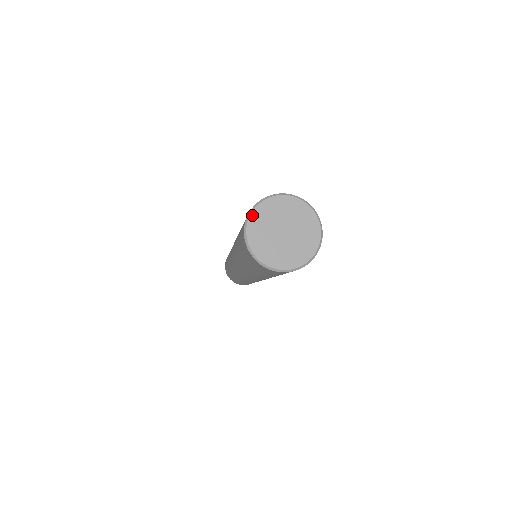
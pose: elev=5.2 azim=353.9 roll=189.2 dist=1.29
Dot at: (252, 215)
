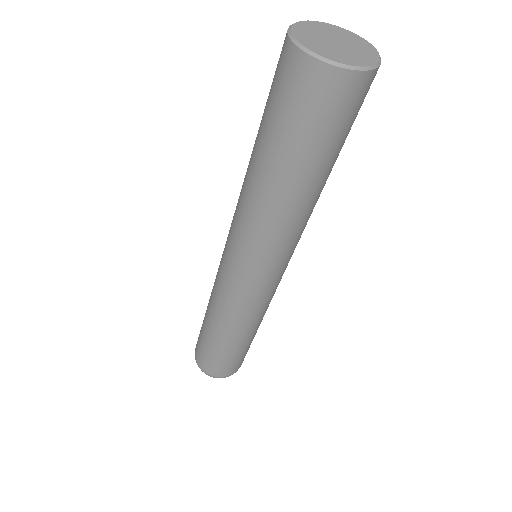
Dot at: (304, 22)
